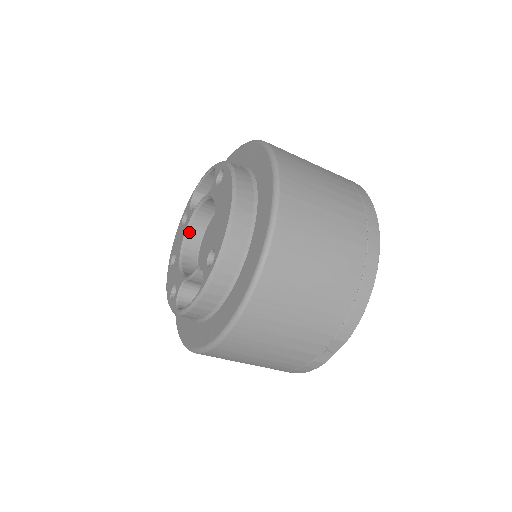
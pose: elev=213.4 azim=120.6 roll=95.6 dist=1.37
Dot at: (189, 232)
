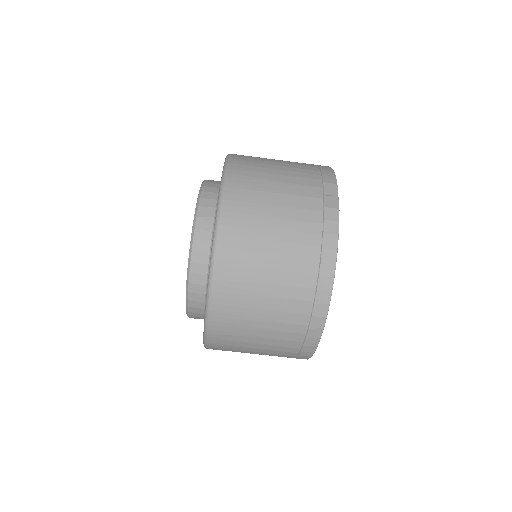
Dot at: occluded
